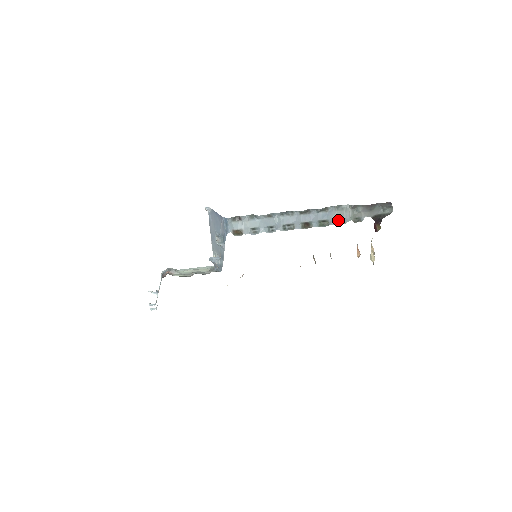
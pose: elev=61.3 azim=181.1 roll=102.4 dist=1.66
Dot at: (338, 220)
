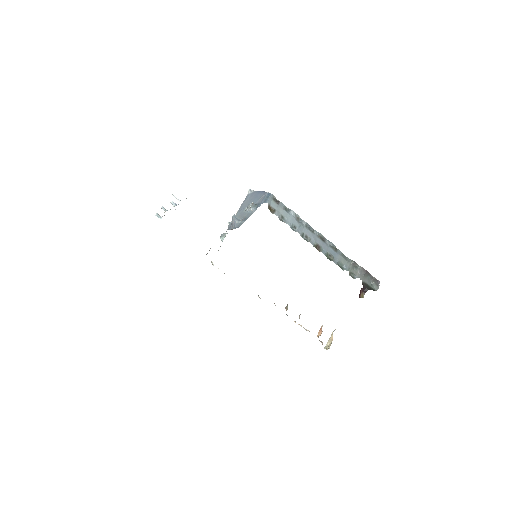
Dot at: (340, 264)
